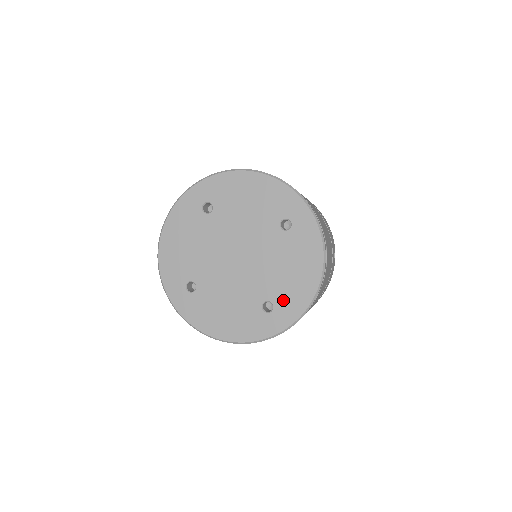
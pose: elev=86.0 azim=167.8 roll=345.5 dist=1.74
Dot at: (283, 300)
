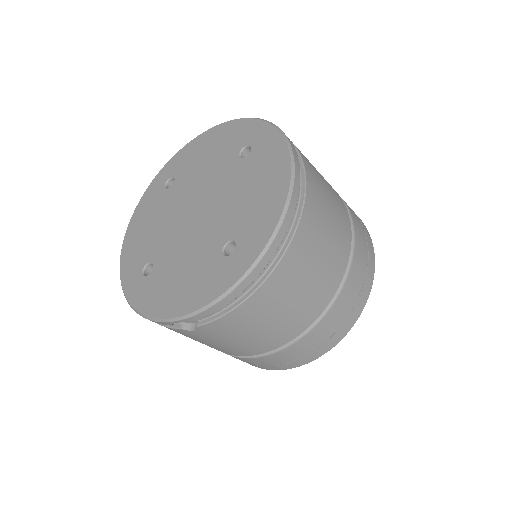
Dot at: (247, 230)
